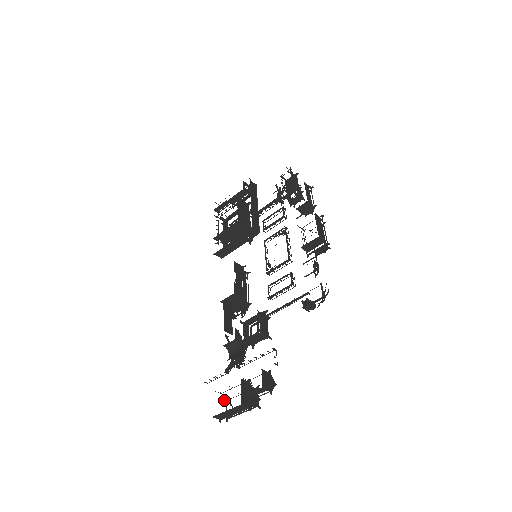
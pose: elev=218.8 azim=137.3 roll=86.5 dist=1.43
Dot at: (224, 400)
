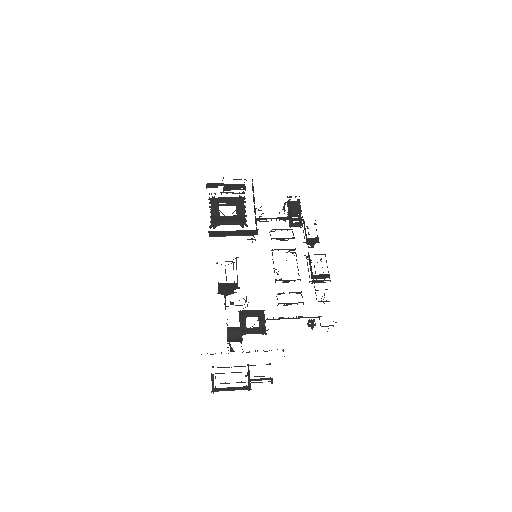
Dot at: occluded
